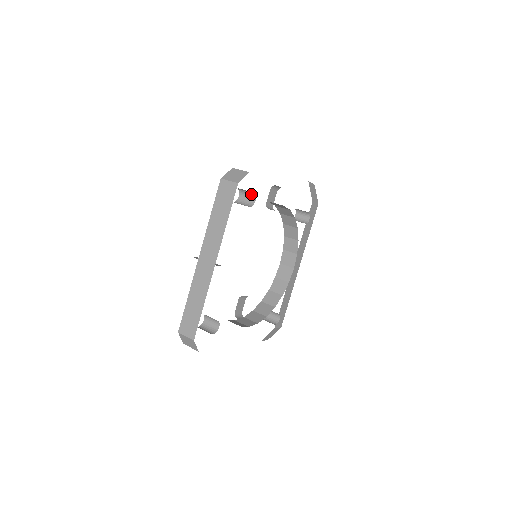
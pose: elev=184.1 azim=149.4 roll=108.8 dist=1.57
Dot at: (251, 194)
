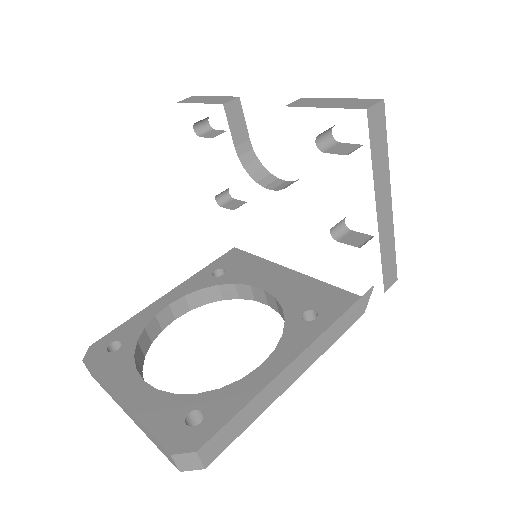
Dot at: occluded
